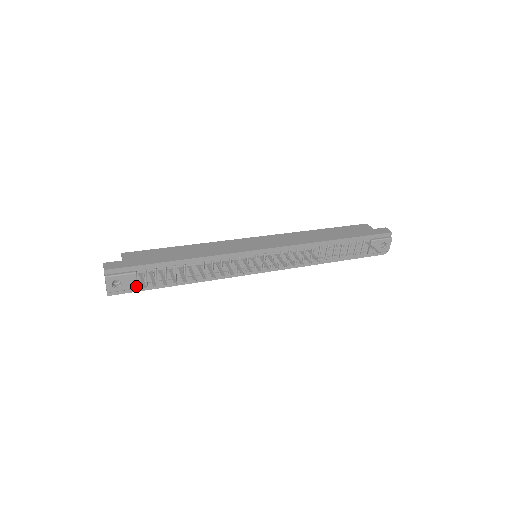
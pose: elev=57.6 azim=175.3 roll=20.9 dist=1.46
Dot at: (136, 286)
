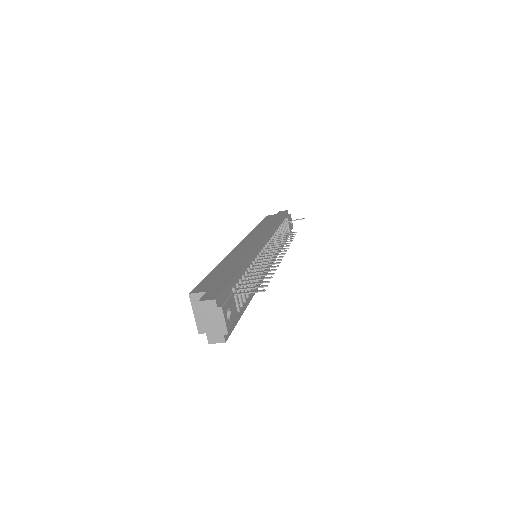
Dot at: (237, 313)
